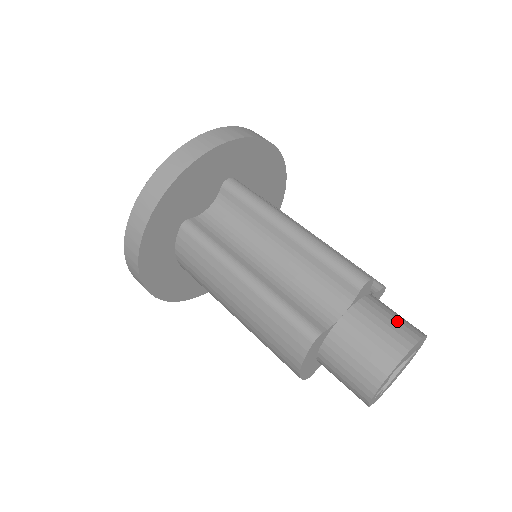
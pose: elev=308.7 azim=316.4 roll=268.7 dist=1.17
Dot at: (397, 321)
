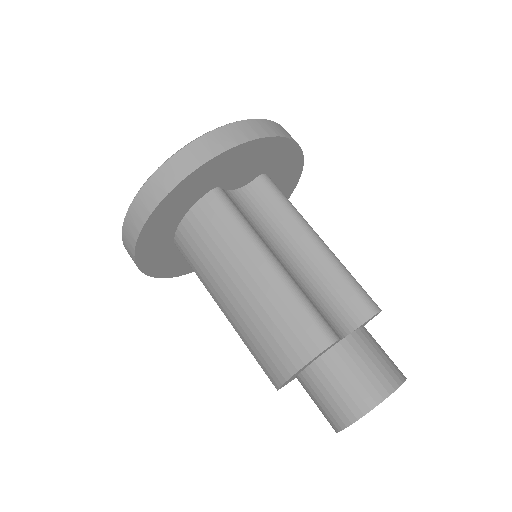
Dot at: occluded
